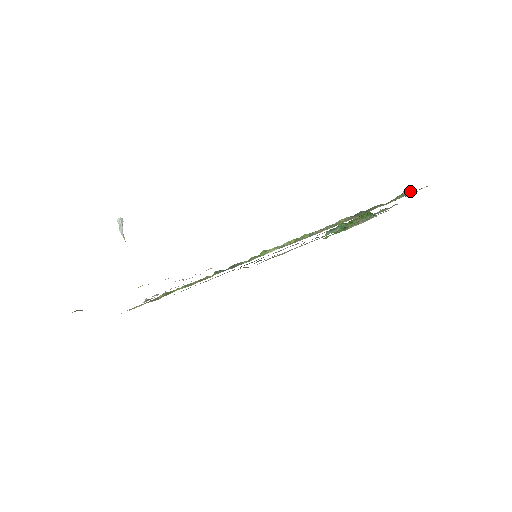
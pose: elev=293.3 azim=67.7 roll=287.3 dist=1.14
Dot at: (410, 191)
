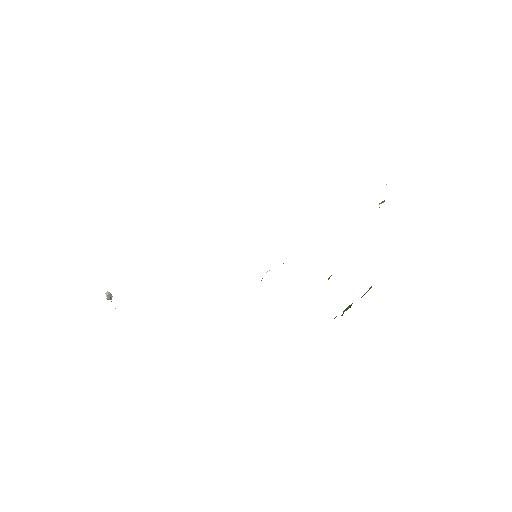
Dot at: (384, 200)
